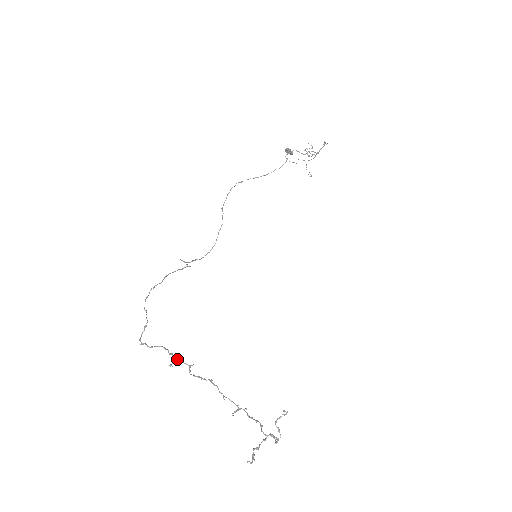
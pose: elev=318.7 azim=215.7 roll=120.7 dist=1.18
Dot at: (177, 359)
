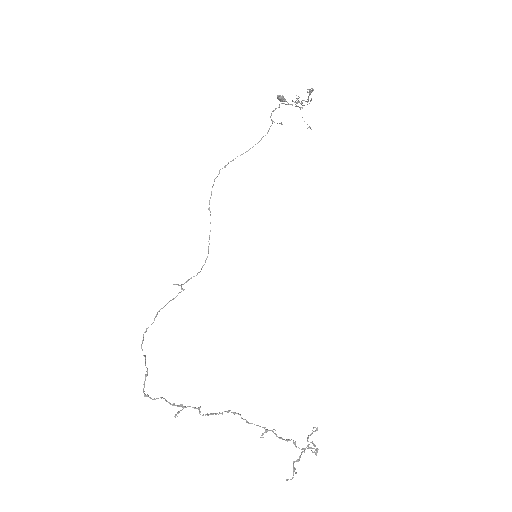
Dot at: (182, 407)
